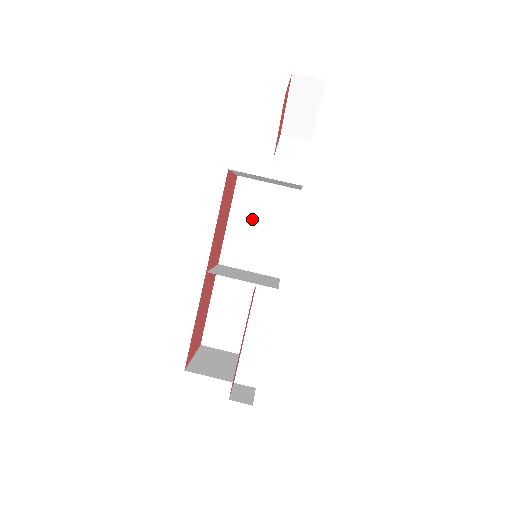
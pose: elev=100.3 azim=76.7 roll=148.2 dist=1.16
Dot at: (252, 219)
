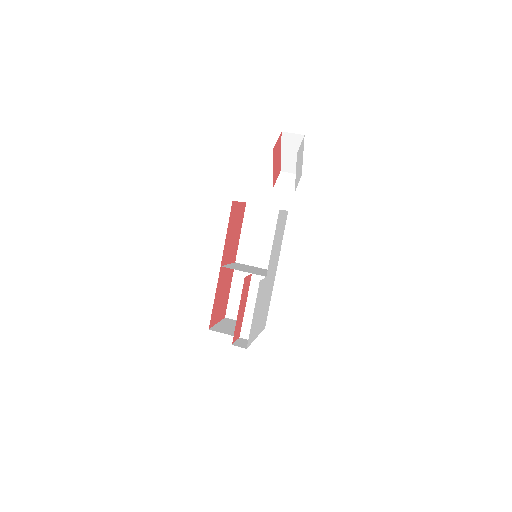
Dot at: (257, 231)
